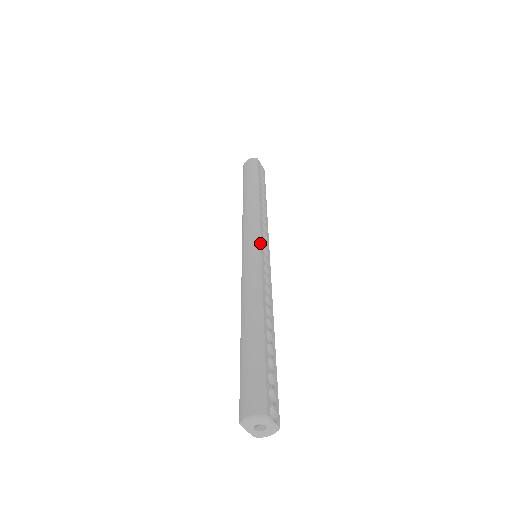
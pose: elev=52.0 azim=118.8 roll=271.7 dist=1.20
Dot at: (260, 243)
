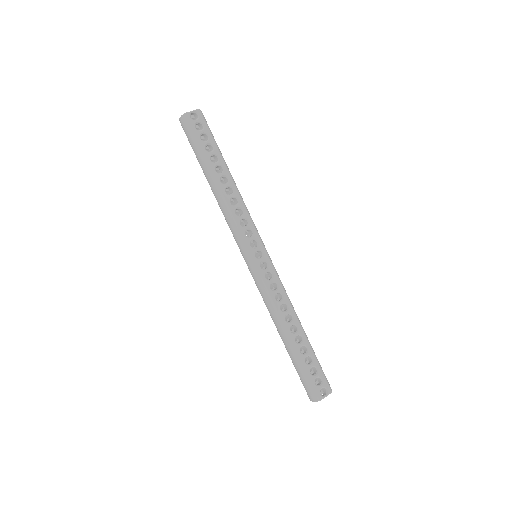
Dot at: (251, 256)
